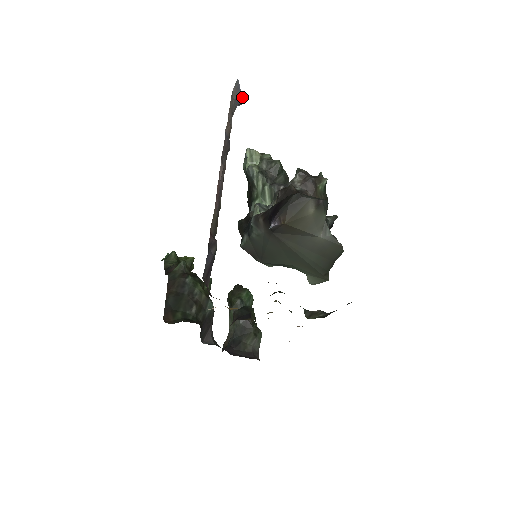
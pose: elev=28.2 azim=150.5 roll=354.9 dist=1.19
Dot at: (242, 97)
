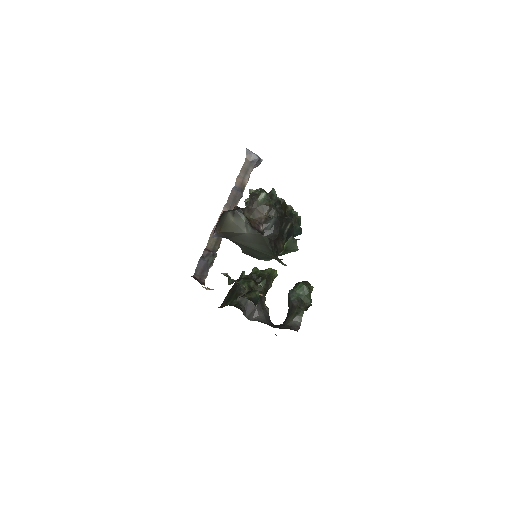
Dot at: (257, 157)
